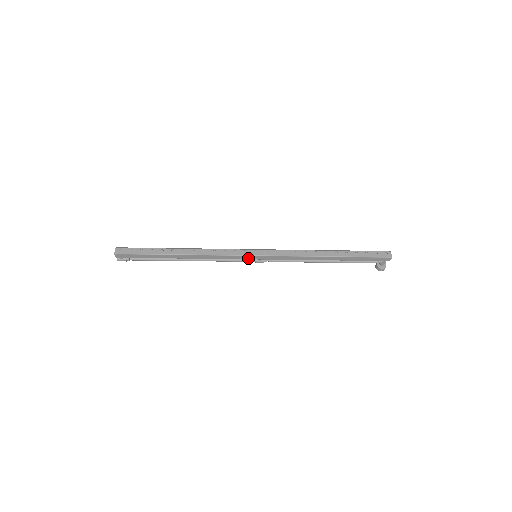
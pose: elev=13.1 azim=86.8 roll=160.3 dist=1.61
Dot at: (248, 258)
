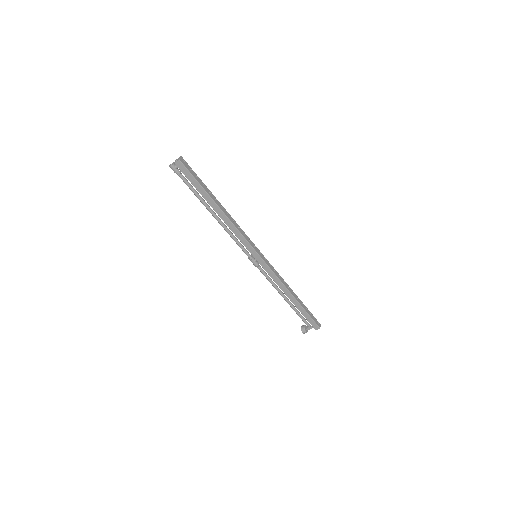
Dot at: (252, 253)
